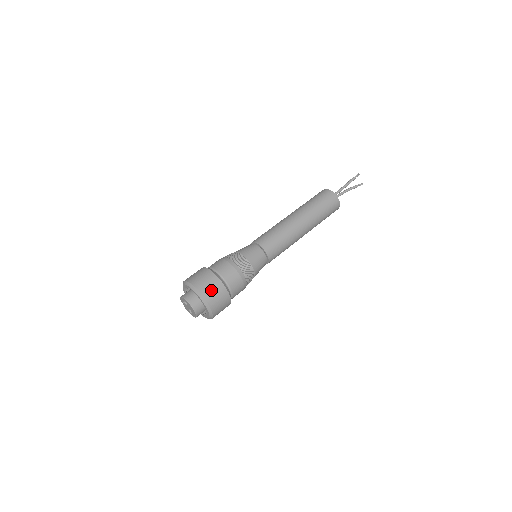
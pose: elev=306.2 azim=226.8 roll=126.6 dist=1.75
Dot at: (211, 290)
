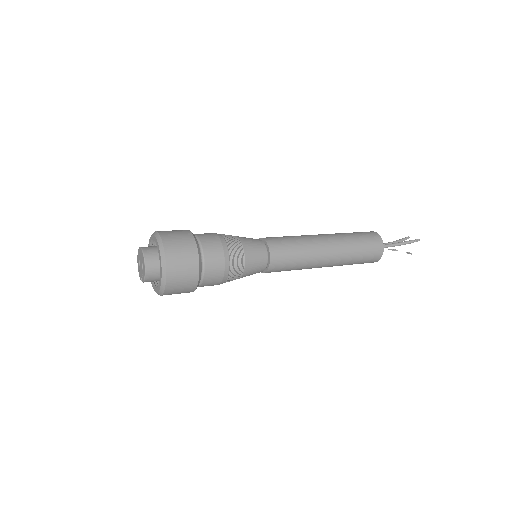
Dot at: occluded
